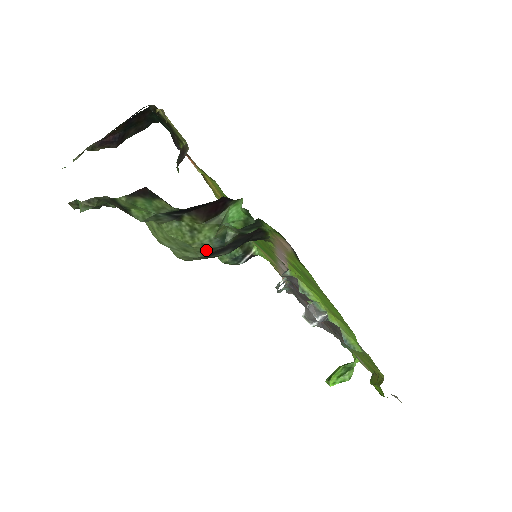
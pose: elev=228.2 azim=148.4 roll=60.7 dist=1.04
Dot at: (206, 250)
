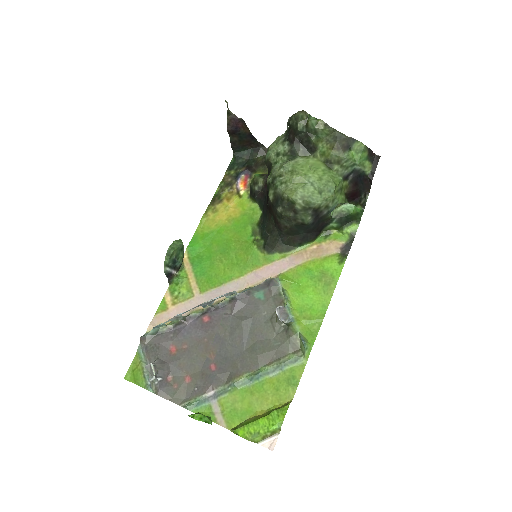
Dot at: (327, 204)
